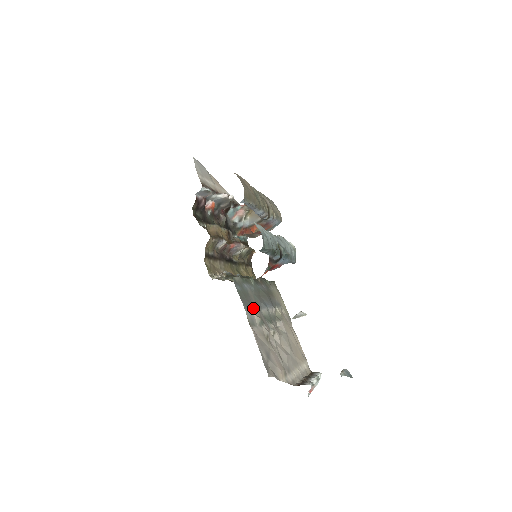
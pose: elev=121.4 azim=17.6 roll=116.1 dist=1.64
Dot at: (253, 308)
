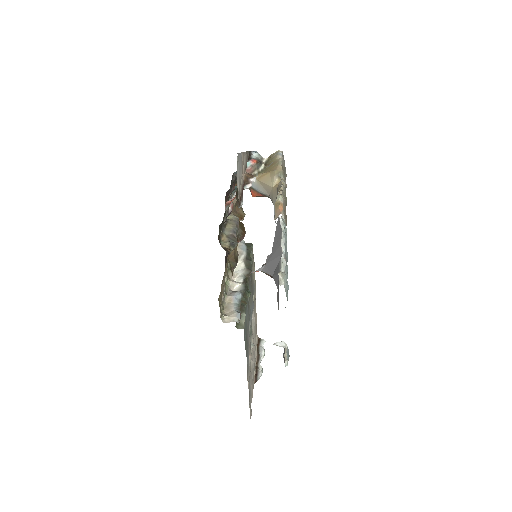
Dot at: (249, 346)
